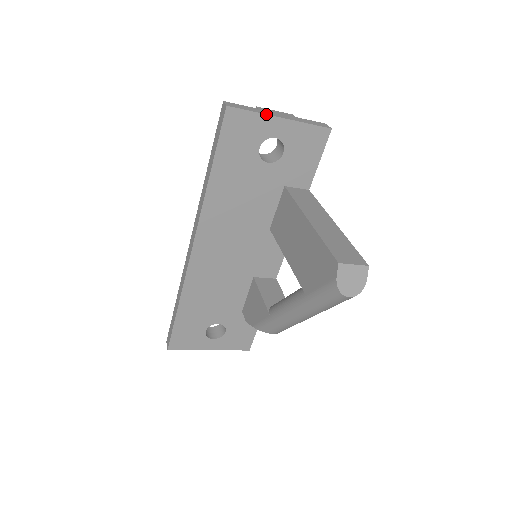
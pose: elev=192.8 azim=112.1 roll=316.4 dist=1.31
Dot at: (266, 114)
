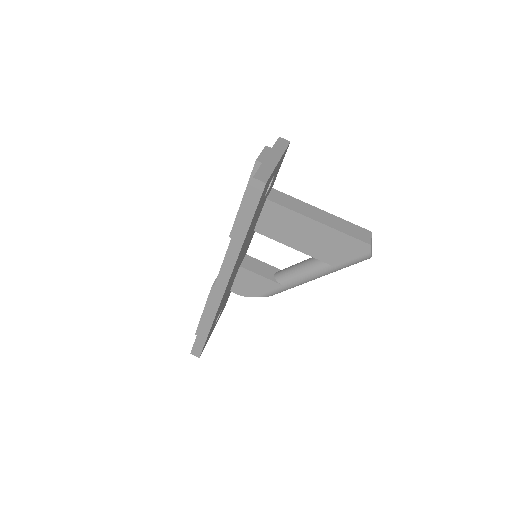
Dot at: occluded
